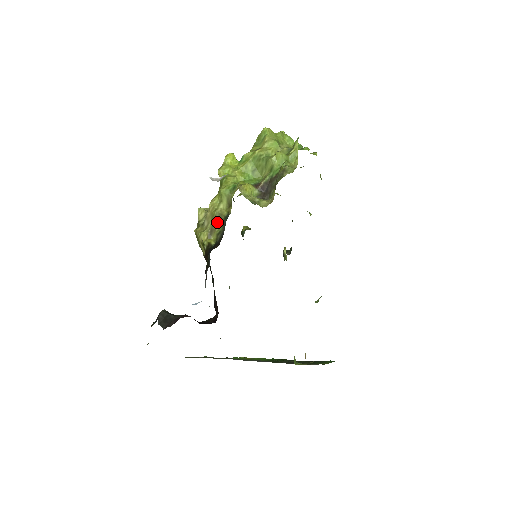
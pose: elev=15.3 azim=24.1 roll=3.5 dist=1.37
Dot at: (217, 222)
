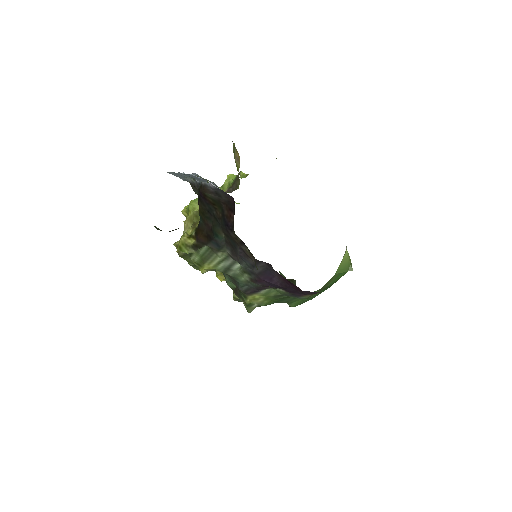
Dot at: (197, 217)
